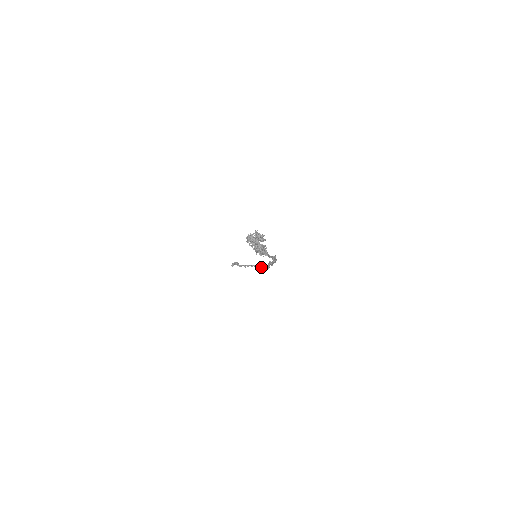
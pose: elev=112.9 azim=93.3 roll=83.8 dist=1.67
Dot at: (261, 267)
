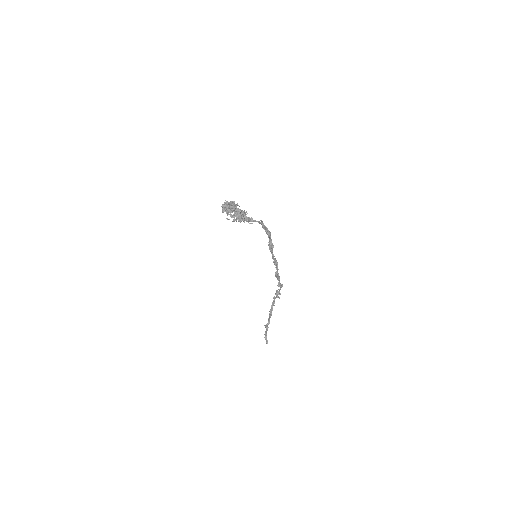
Dot at: (277, 285)
